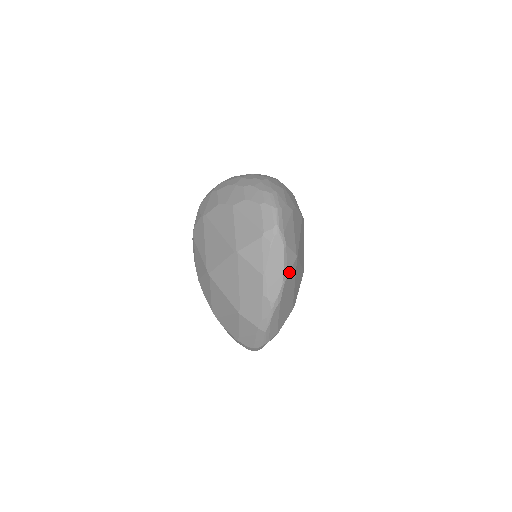
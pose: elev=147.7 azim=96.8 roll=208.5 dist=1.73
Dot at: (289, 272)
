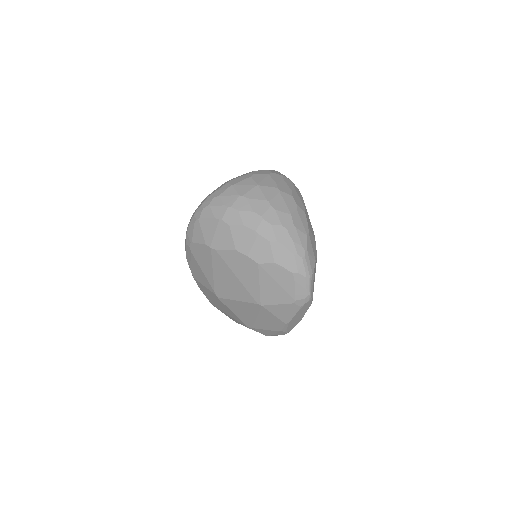
Dot at: occluded
